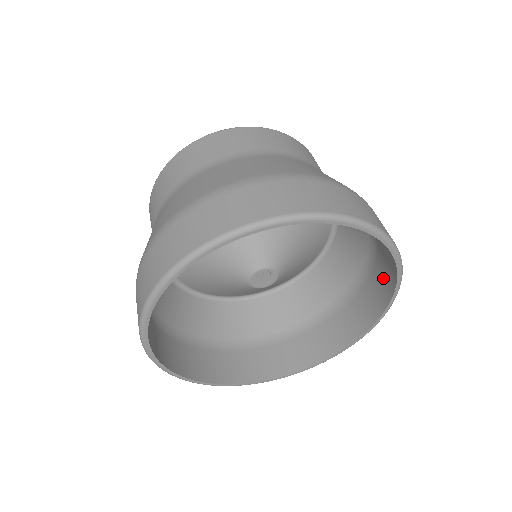
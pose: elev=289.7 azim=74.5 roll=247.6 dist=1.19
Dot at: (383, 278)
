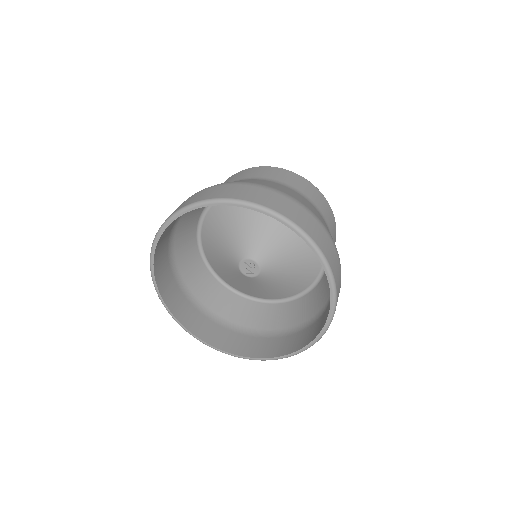
Dot at: (327, 313)
